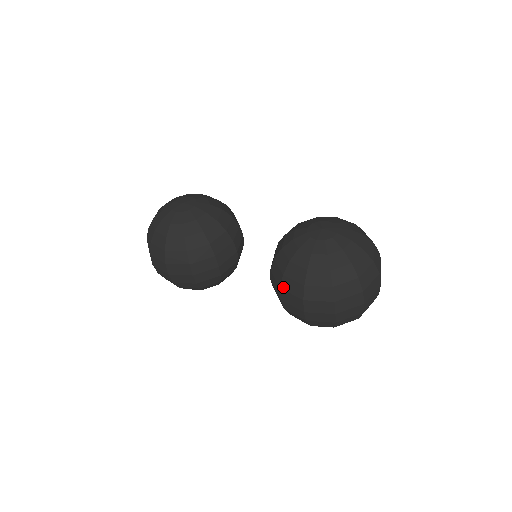
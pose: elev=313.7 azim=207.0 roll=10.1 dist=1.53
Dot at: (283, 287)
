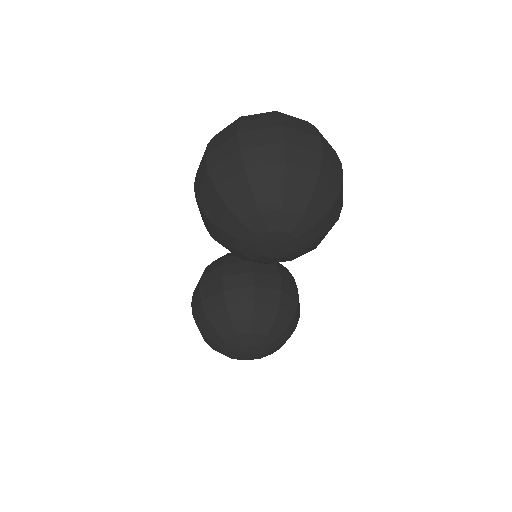
Dot at: occluded
